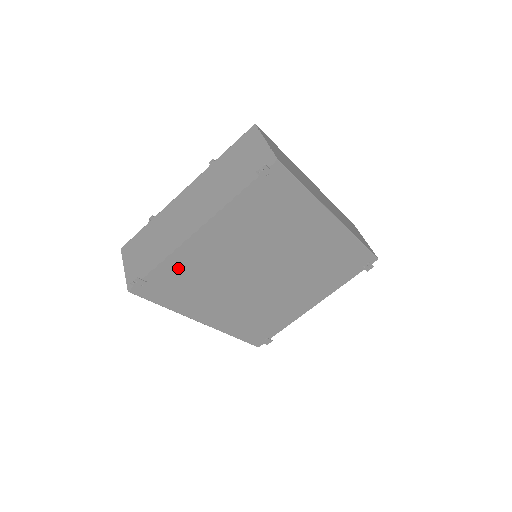
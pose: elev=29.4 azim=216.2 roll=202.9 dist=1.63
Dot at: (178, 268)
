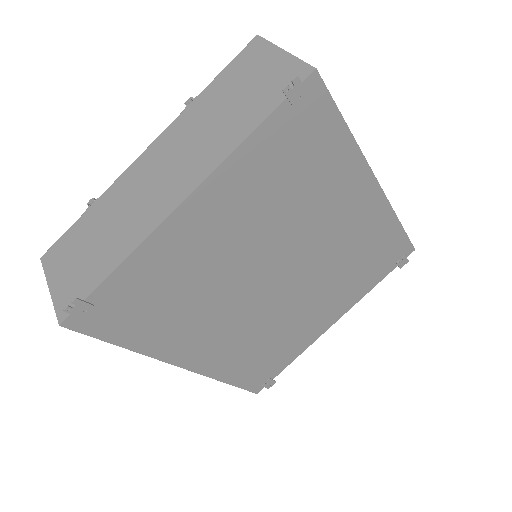
Dot at: (147, 276)
